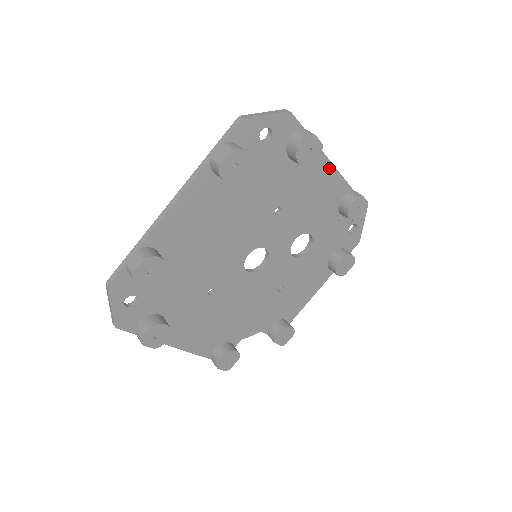
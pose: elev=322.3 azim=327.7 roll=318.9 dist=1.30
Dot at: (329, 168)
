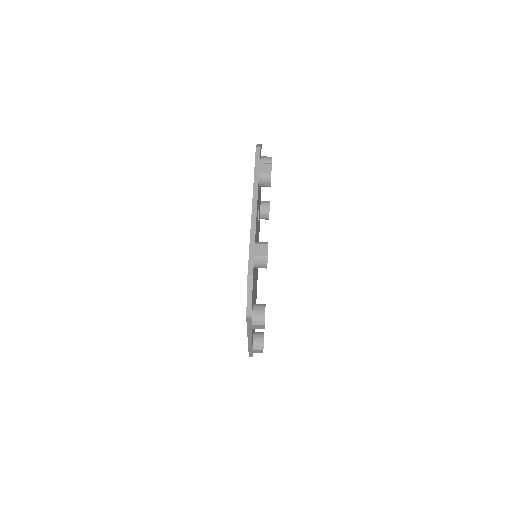
Dot at: (256, 213)
